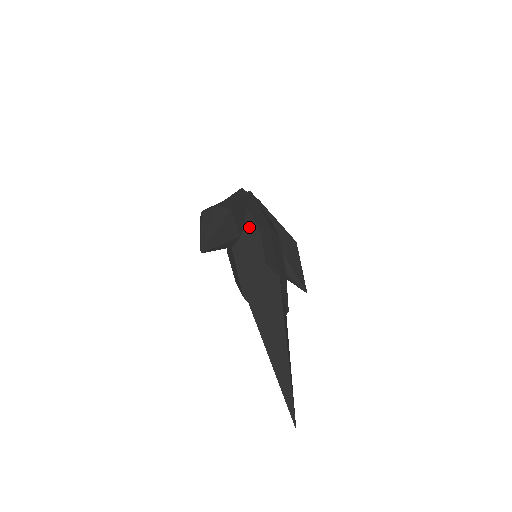
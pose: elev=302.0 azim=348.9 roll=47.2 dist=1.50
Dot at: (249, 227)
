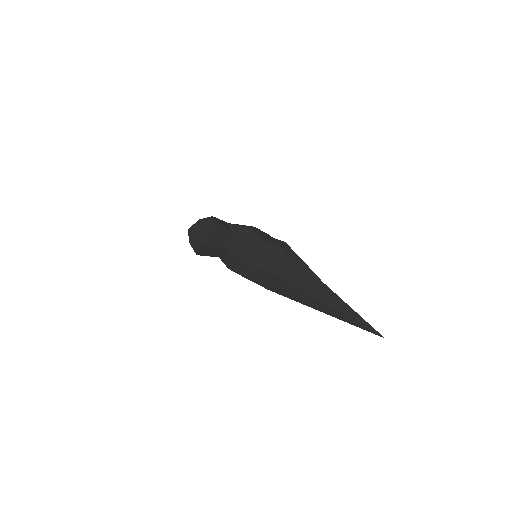
Dot at: (236, 230)
